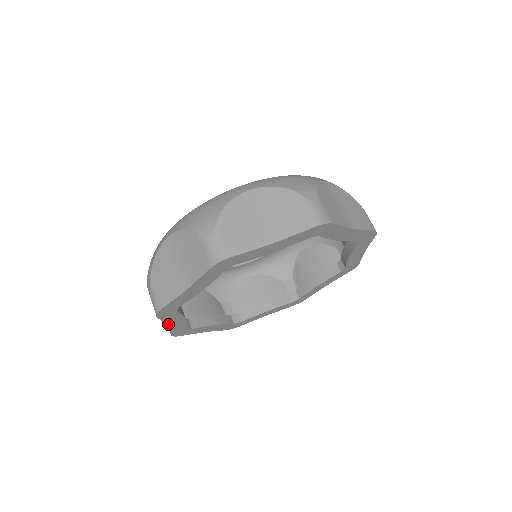
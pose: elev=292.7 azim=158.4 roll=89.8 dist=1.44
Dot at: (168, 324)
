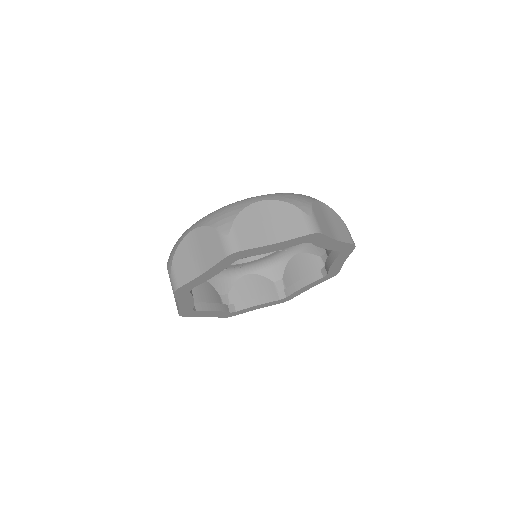
Dot at: (180, 303)
